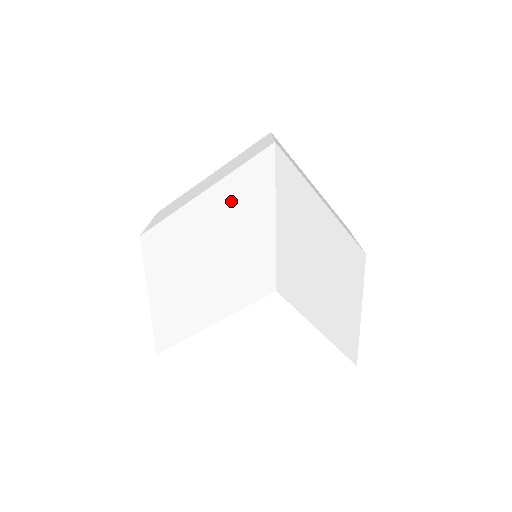
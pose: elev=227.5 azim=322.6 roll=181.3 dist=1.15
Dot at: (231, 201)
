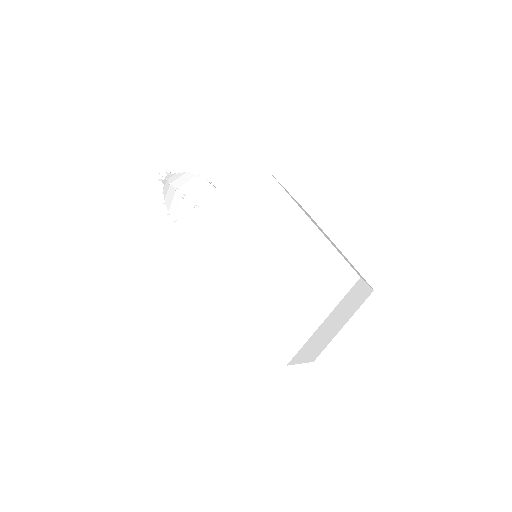
Dot at: (260, 230)
